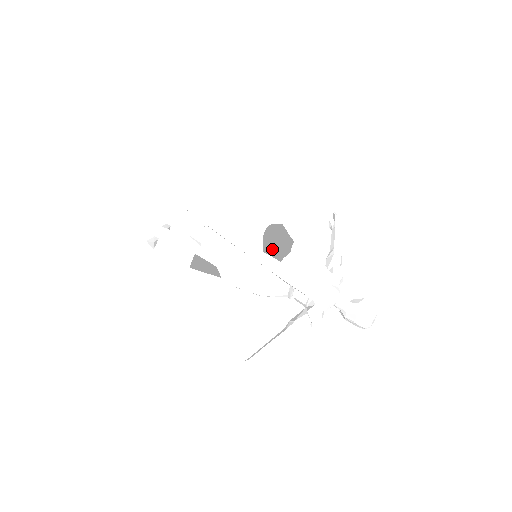
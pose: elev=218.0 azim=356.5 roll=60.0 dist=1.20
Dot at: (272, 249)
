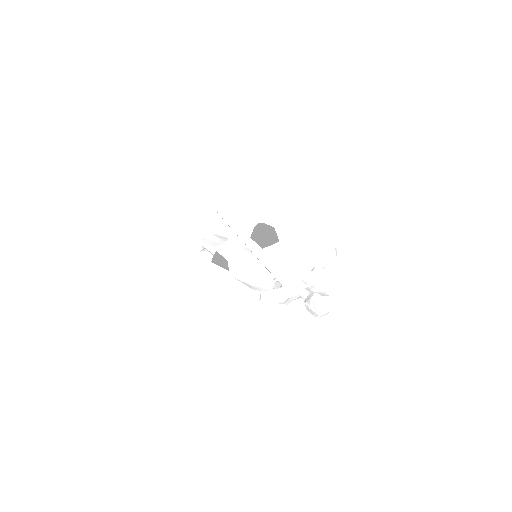
Dot at: (258, 238)
